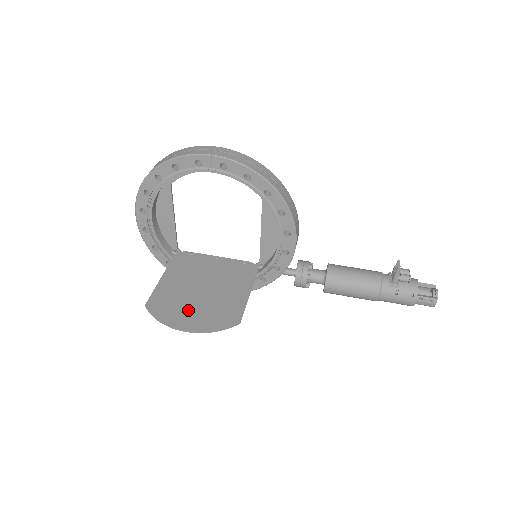
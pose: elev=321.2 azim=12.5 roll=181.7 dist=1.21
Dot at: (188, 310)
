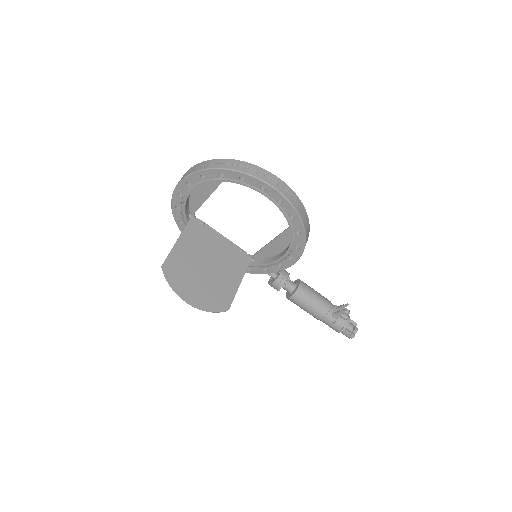
Dot at: (194, 284)
